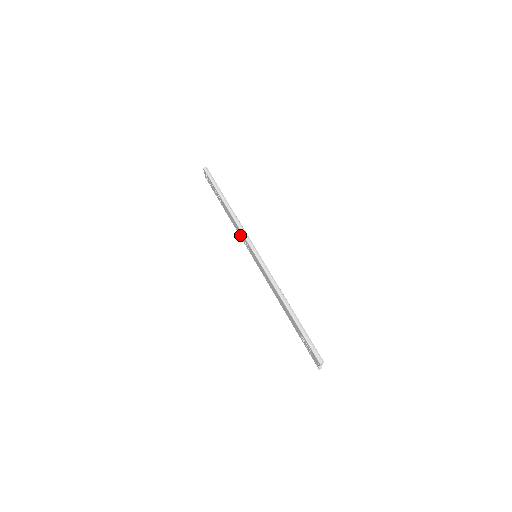
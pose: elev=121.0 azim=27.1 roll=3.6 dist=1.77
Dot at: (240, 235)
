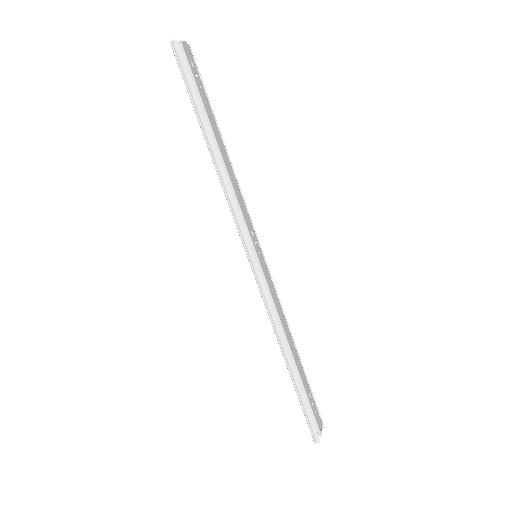
Dot at: occluded
